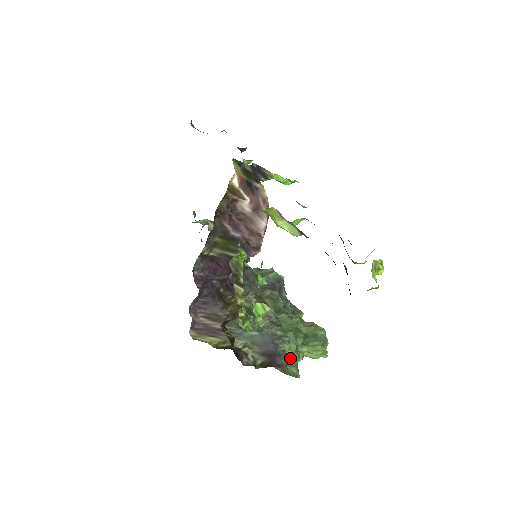
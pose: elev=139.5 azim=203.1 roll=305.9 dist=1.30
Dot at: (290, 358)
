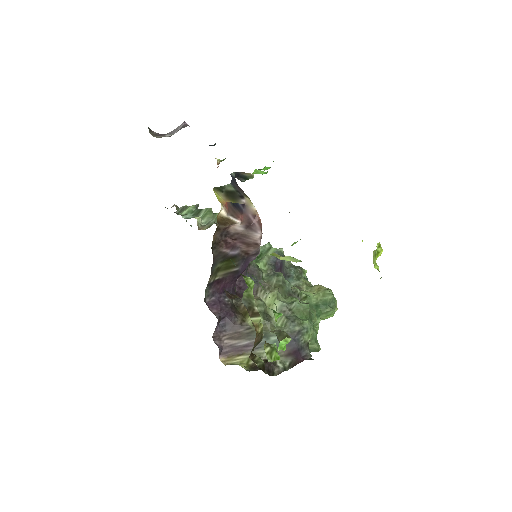
Dot at: occluded
